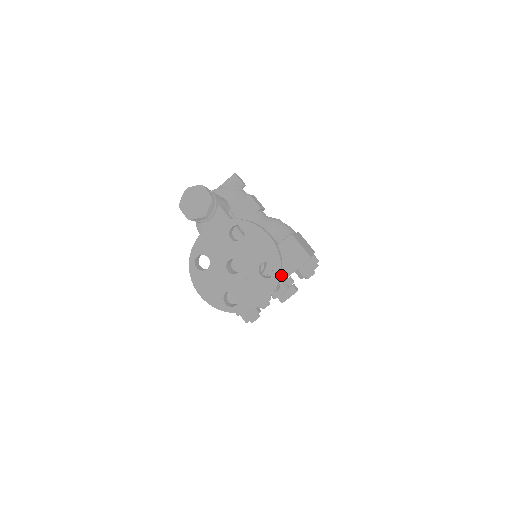
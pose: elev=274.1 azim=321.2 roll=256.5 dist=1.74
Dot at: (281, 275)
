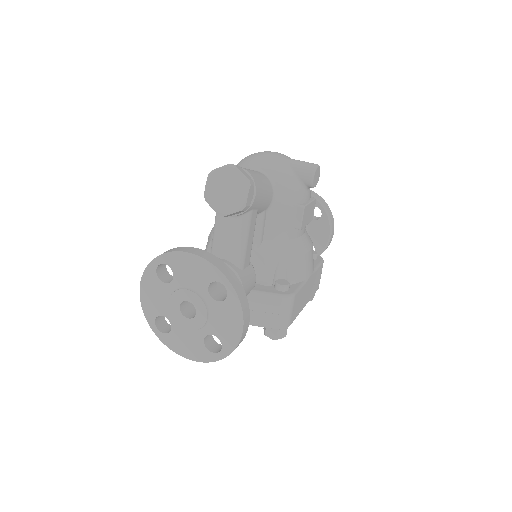
Dot at: occluded
